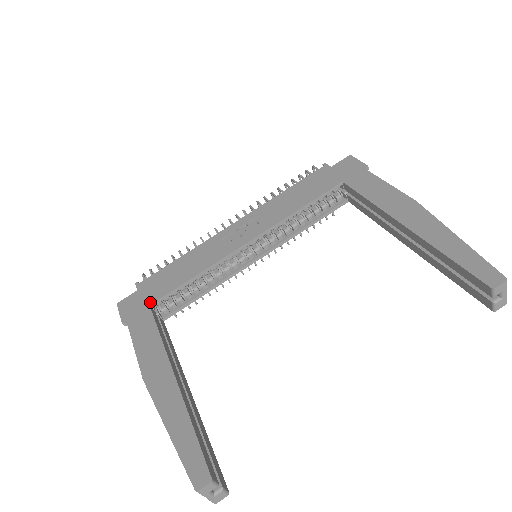
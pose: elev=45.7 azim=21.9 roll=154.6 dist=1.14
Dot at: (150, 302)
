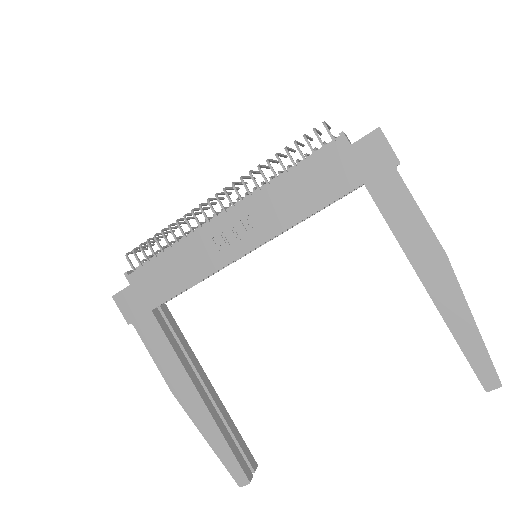
Dot at: (151, 307)
